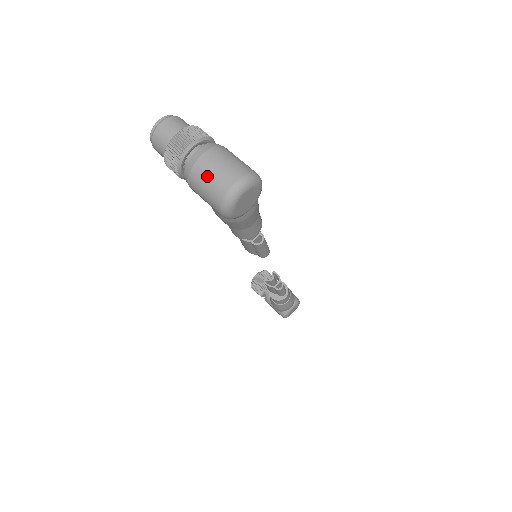
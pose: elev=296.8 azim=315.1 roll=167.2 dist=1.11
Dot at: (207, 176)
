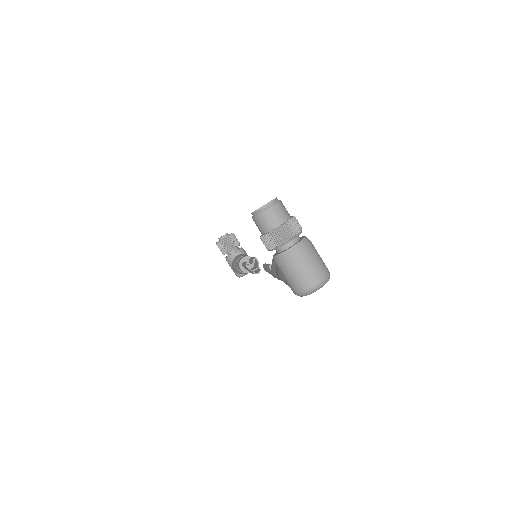
Dot at: (298, 270)
